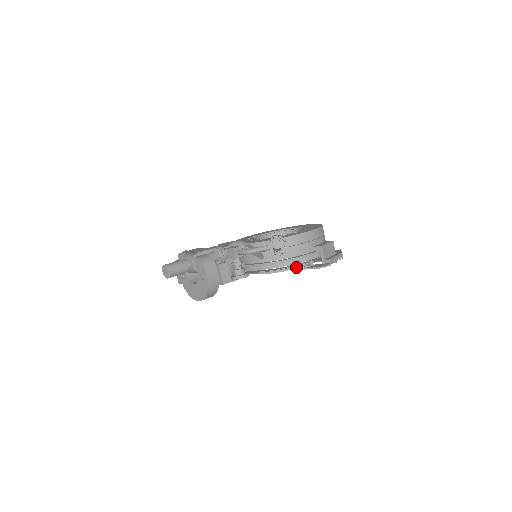
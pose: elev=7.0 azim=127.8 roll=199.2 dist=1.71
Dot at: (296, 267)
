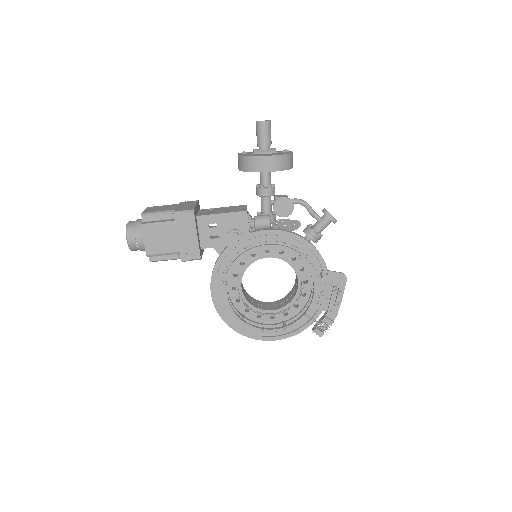
Dot at: (313, 267)
